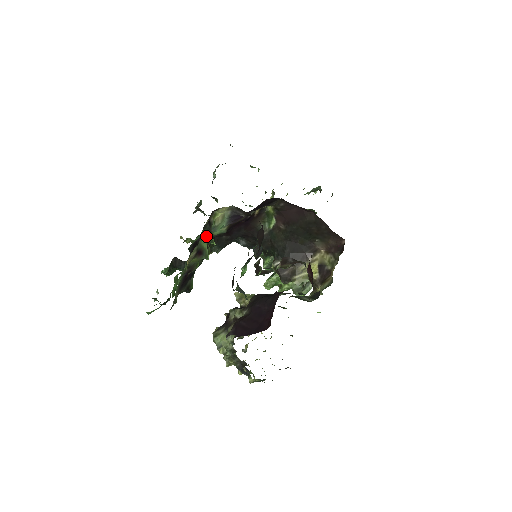
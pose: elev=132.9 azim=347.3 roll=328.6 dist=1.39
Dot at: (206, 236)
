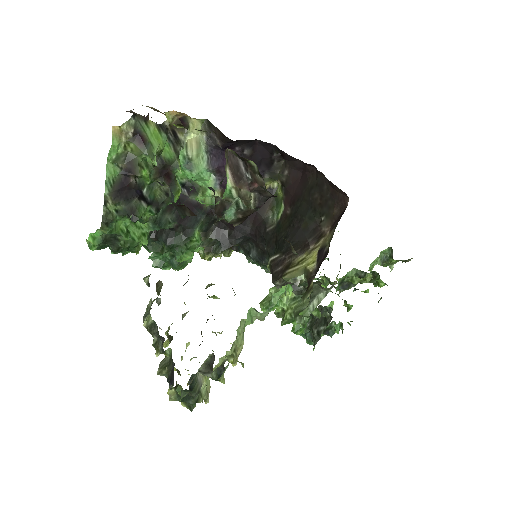
Dot at: (163, 142)
